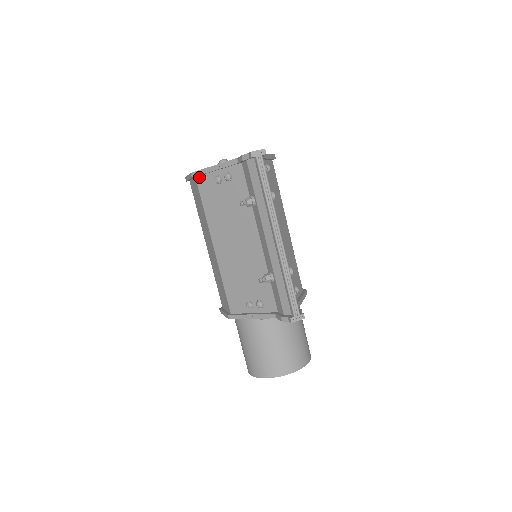
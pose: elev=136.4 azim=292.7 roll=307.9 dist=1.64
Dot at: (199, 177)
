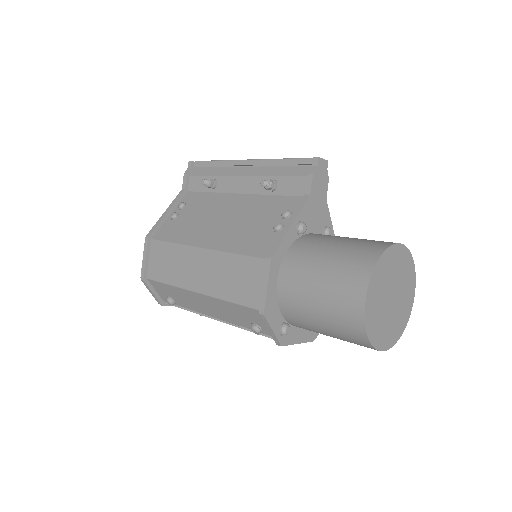
Dot at: (155, 235)
